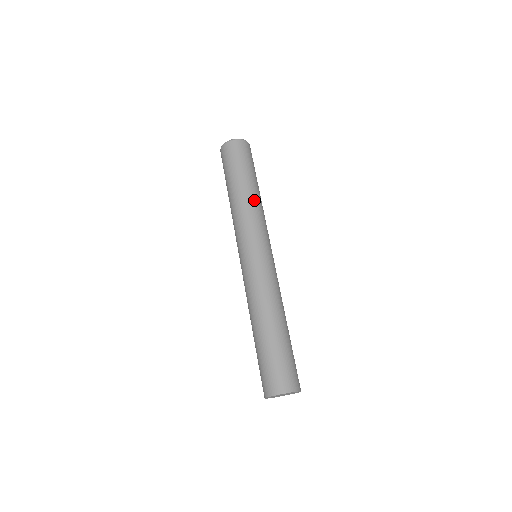
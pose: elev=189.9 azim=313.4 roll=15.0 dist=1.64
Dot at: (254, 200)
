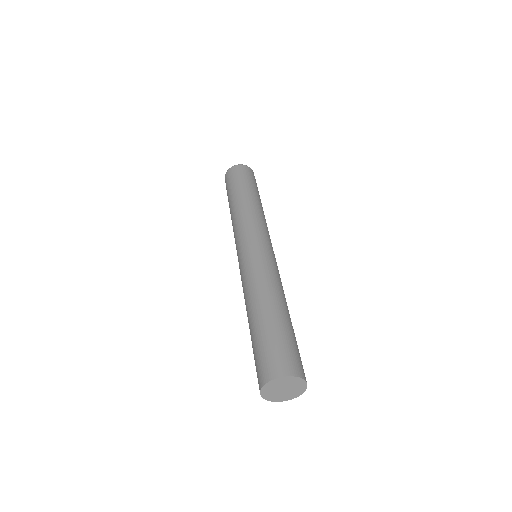
Dot at: (259, 207)
